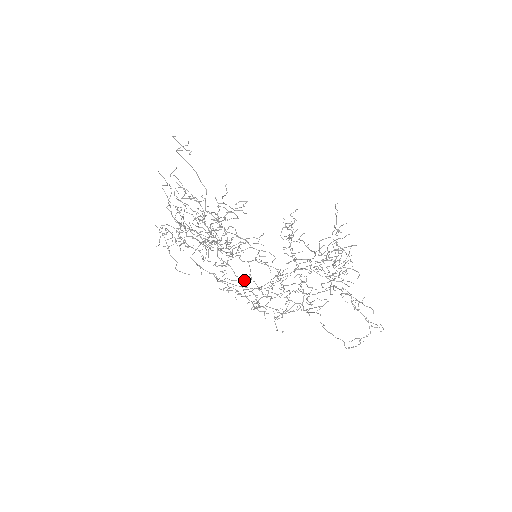
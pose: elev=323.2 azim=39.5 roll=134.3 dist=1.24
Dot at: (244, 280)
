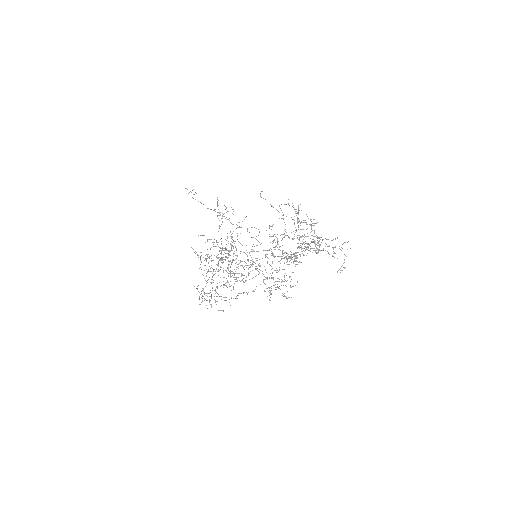
Dot at: (244, 252)
